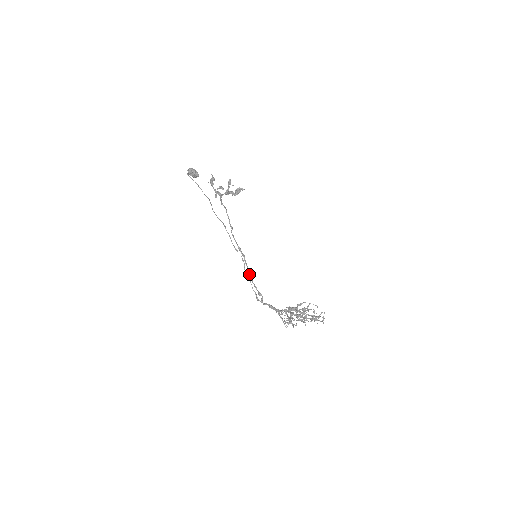
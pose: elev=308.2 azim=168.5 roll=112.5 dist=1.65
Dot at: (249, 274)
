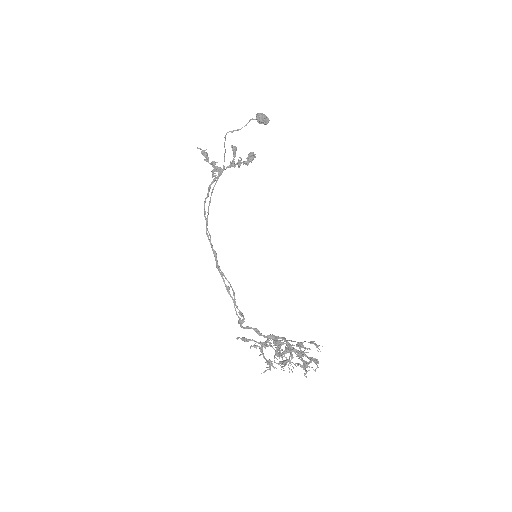
Dot at: (226, 287)
